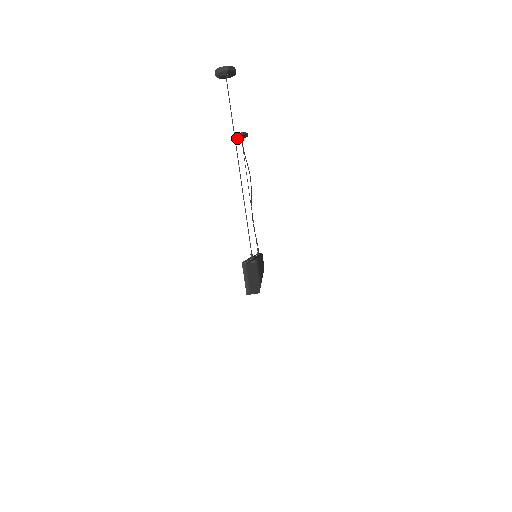
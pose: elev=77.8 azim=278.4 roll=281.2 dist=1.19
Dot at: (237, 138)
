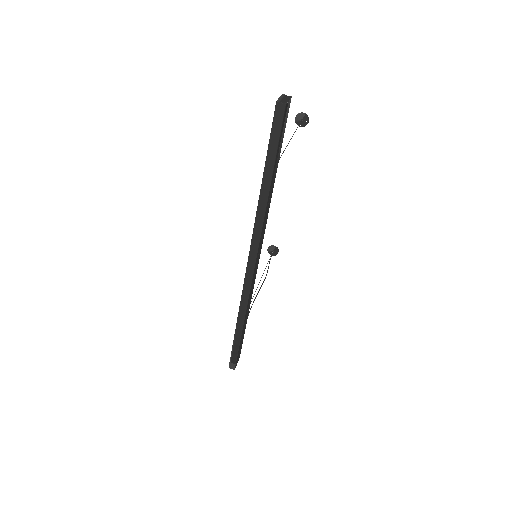
Dot at: (269, 252)
